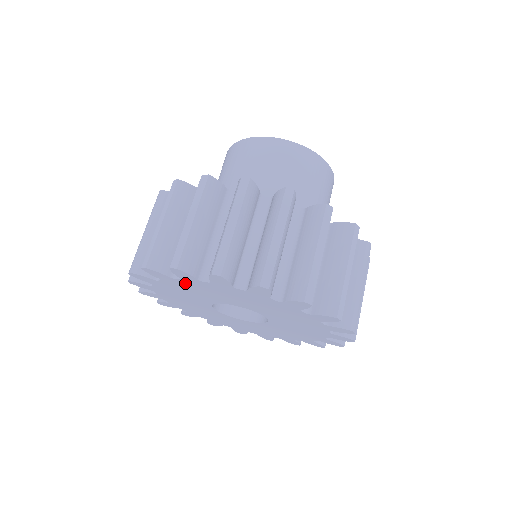
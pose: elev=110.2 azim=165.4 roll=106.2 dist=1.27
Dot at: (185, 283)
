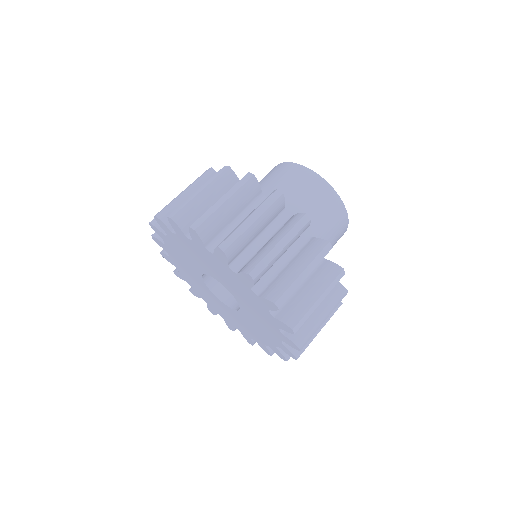
Dot at: (172, 241)
